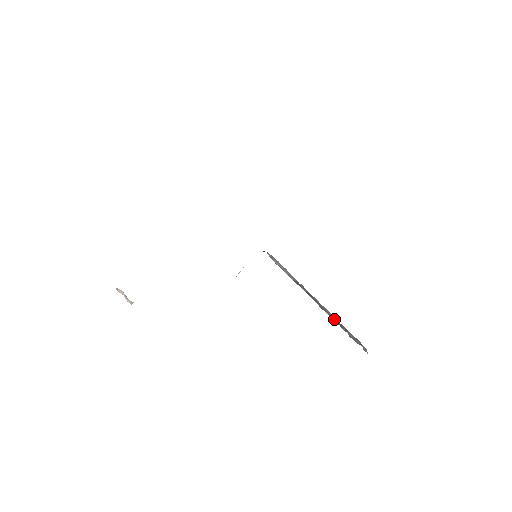
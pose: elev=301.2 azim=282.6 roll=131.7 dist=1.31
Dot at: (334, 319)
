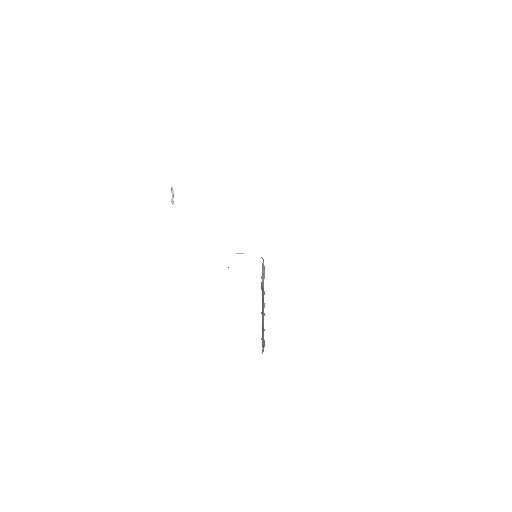
Dot at: (263, 323)
